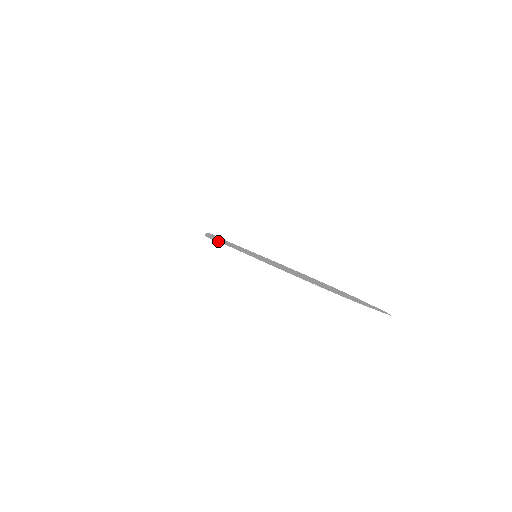
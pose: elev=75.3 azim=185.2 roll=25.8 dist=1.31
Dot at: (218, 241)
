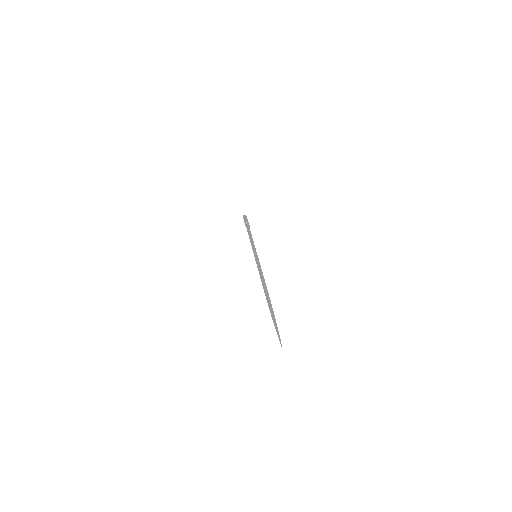
Dot at: (246, 227)
